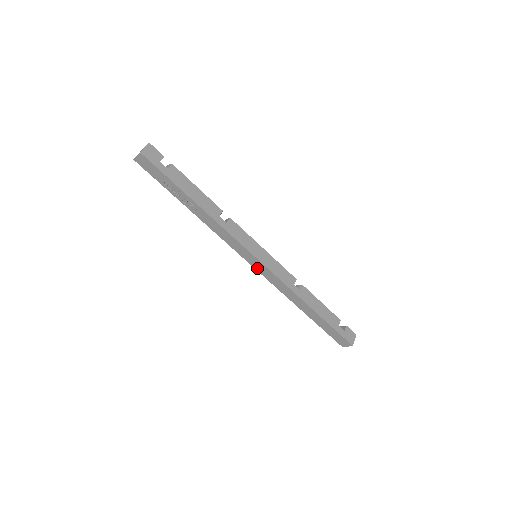
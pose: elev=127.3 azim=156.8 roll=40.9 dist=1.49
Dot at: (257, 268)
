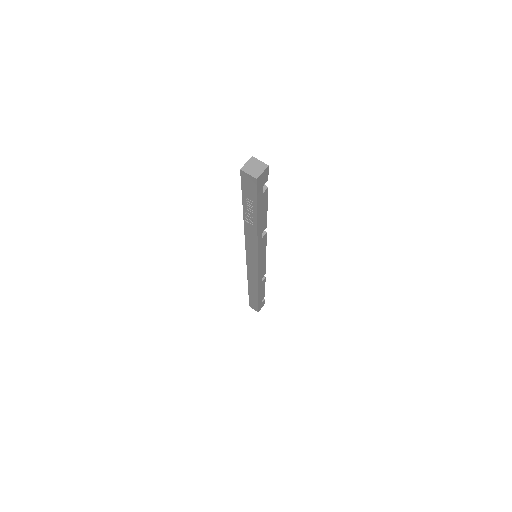
Dot at: (249, 263)
